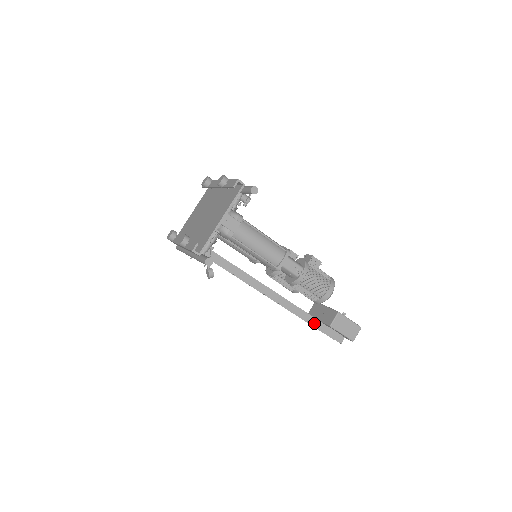
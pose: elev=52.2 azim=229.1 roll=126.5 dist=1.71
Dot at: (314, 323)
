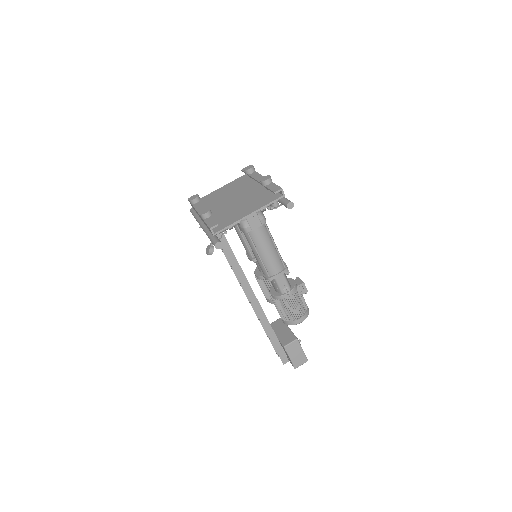
Dot at: (272, 337)
